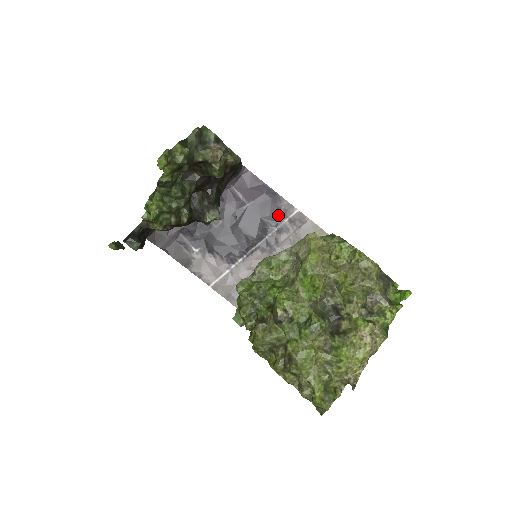
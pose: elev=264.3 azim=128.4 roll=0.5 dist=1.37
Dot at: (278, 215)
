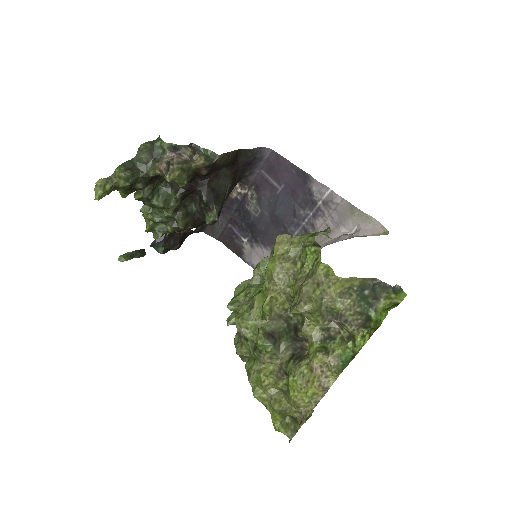
Dot at: (310, 198)
